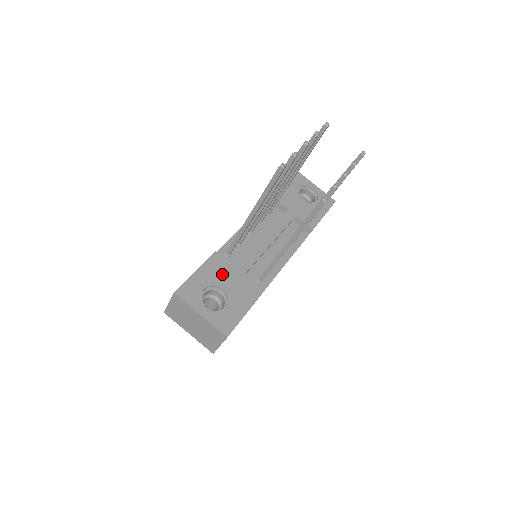
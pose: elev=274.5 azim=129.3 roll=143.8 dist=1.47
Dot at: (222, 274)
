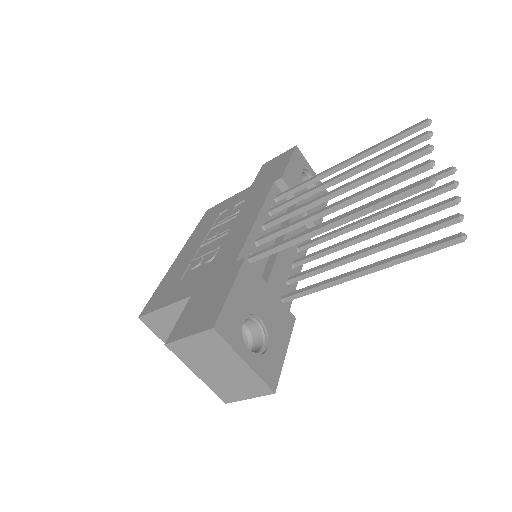
Dot at: (257, 294)
